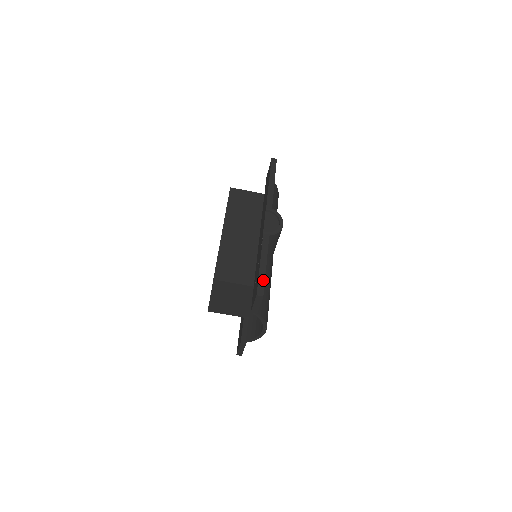
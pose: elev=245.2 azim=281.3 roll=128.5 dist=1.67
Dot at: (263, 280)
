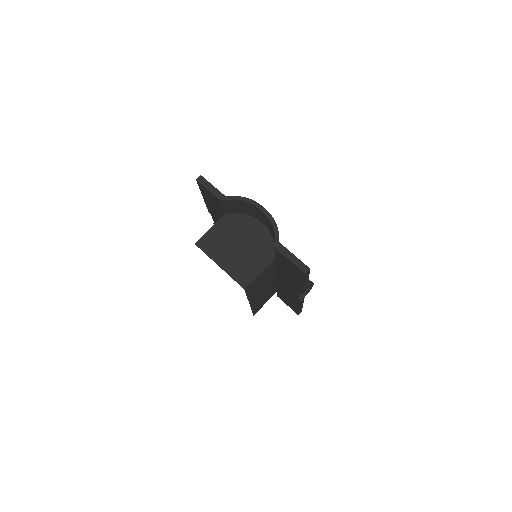
Dot at: occluded
